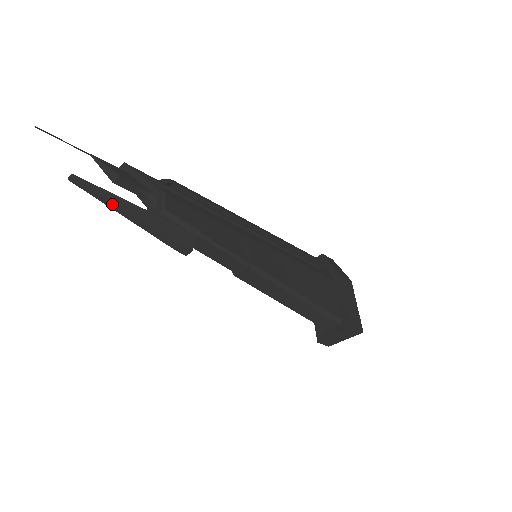
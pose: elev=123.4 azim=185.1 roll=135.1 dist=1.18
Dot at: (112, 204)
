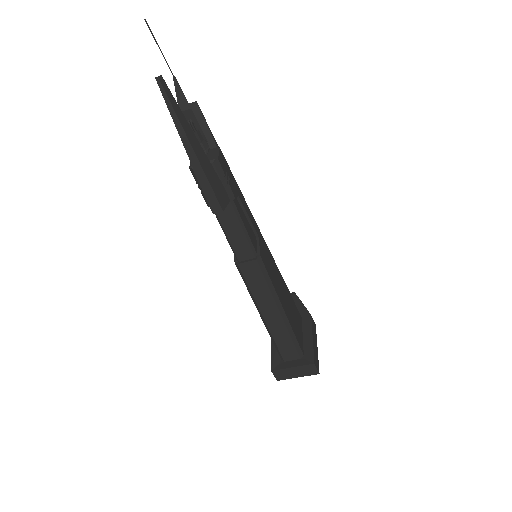
Dot at: (180, 125)
